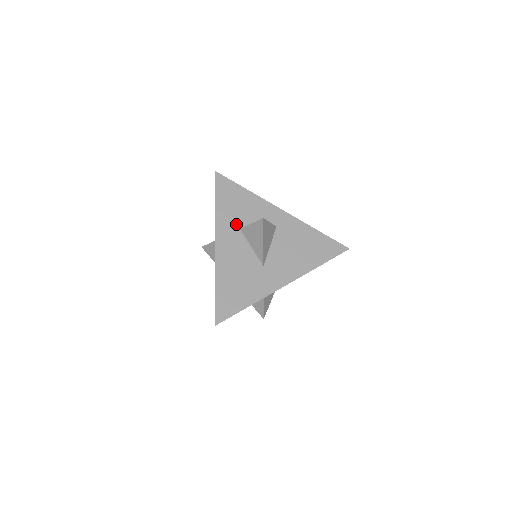
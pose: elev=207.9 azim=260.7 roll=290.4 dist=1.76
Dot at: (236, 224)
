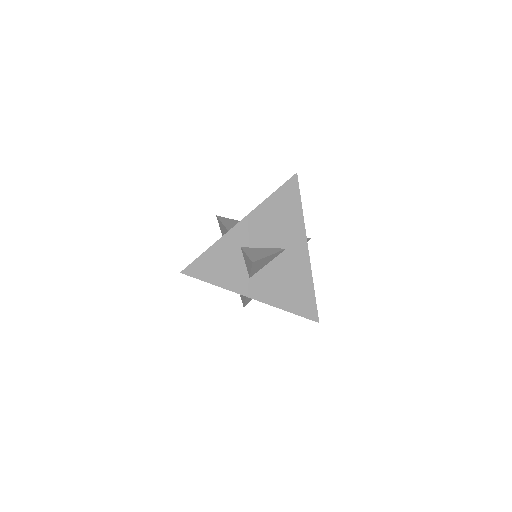
Dot at: occluded
